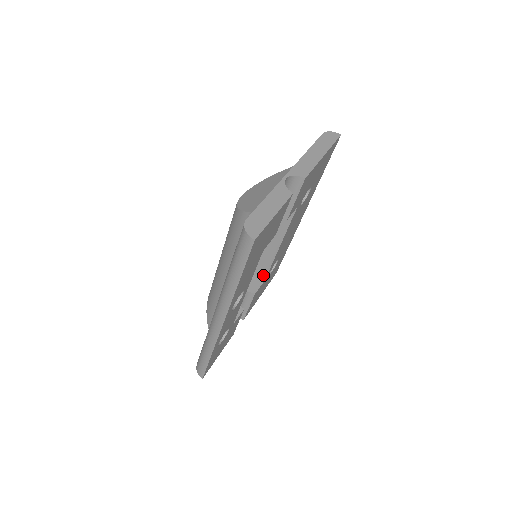
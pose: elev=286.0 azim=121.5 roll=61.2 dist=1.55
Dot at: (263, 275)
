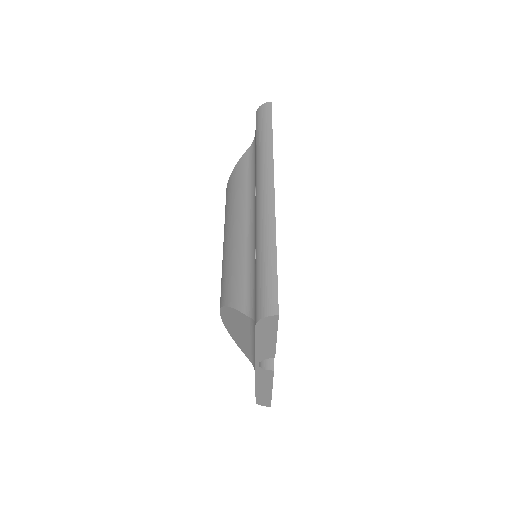
Dot at: occluded
